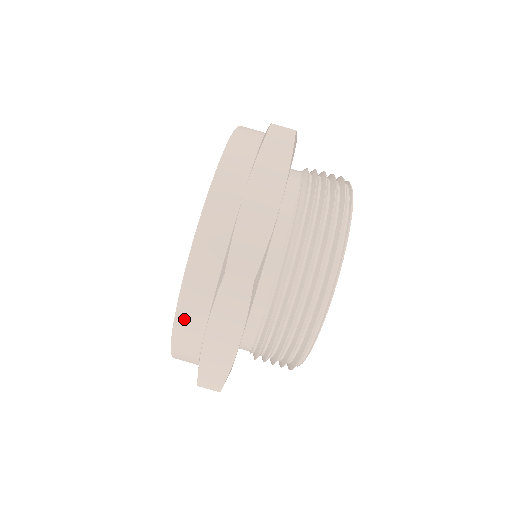
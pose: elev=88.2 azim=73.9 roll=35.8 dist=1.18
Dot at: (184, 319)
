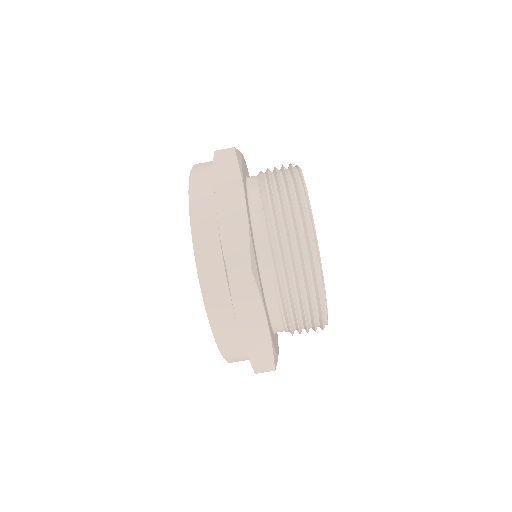
Dot at: (217, 323)
